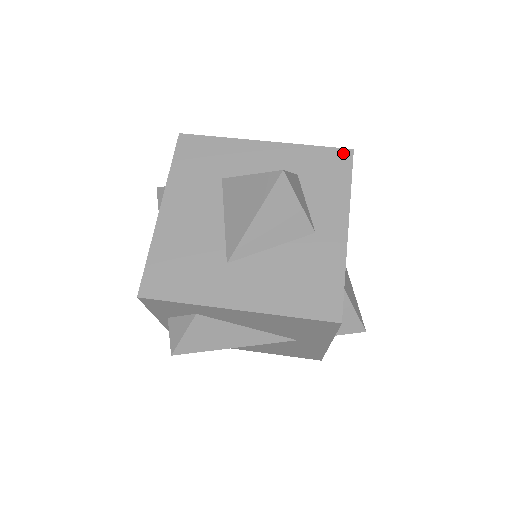
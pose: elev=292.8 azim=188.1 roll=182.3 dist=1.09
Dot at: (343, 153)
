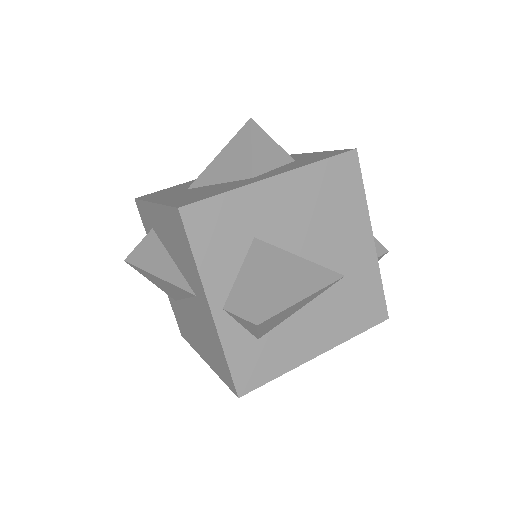
Dot at: (345, 150)
